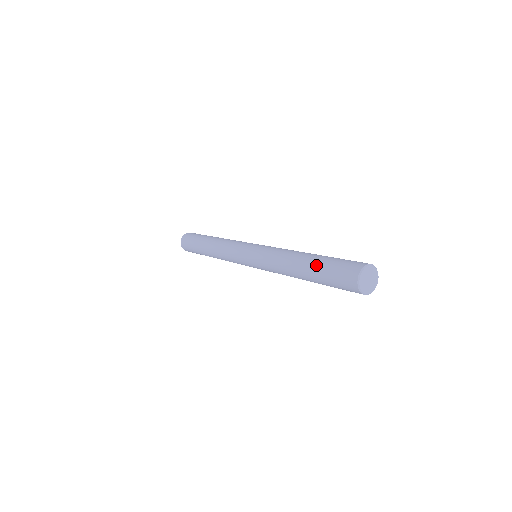
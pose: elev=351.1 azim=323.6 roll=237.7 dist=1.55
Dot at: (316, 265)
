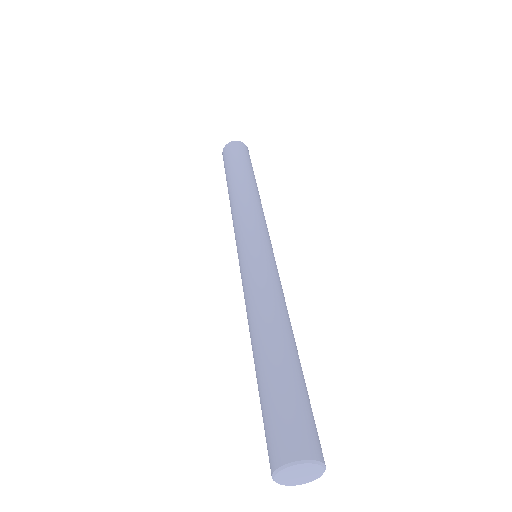
Dot at: (264, 374)
